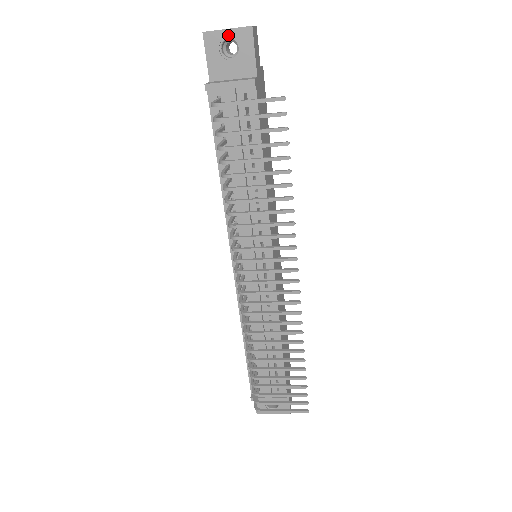
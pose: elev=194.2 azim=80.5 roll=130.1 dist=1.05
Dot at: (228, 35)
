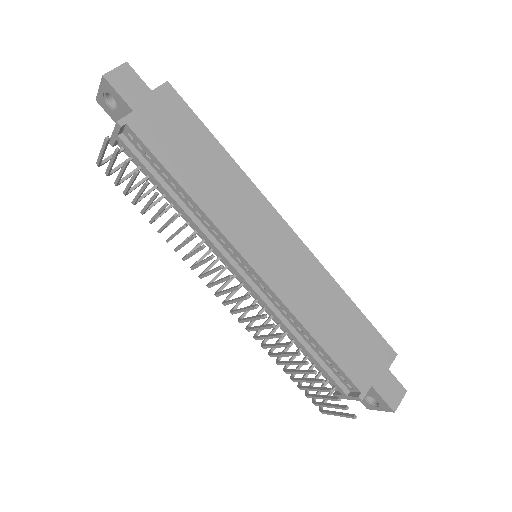
Dot at: (102, 92)
